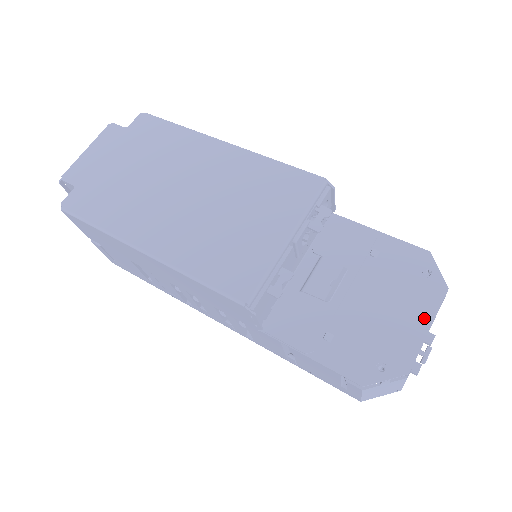
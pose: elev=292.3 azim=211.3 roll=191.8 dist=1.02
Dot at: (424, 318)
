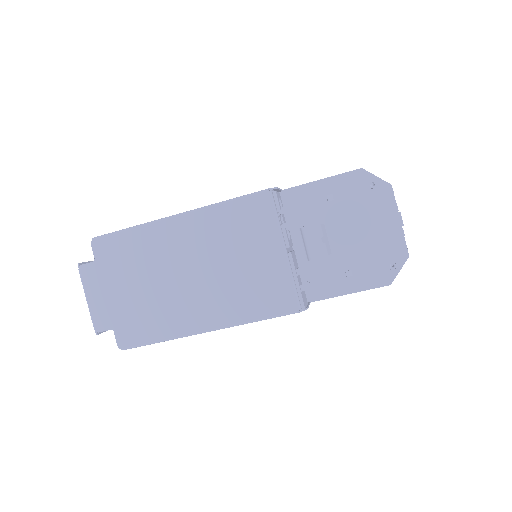
Dot at: (392, 216)
